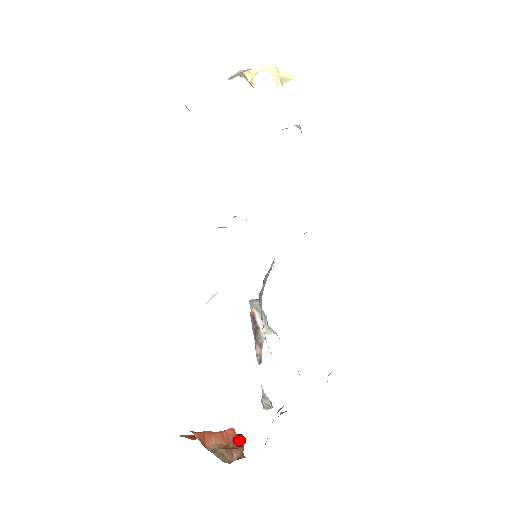
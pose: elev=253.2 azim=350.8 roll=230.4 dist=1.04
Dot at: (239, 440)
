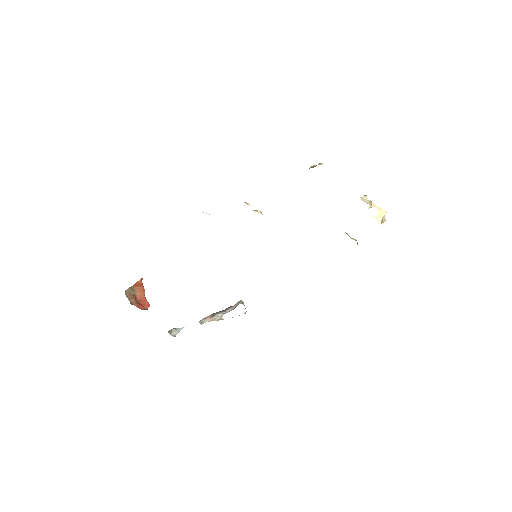
Dot at: (142, 307)
